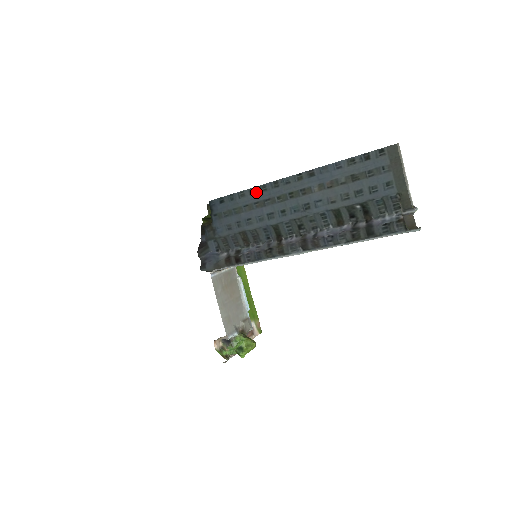
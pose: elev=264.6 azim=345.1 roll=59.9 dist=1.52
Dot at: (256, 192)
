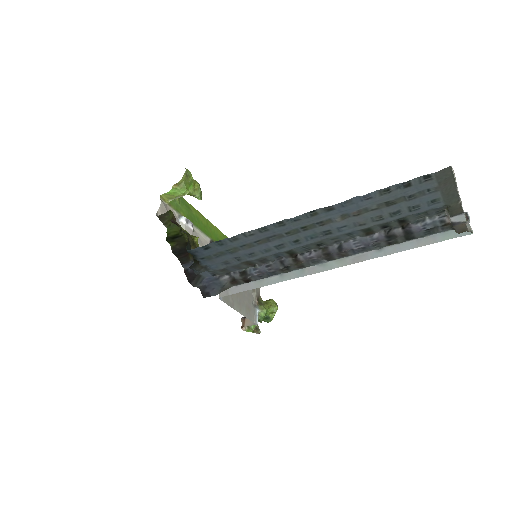
Dot at: (254, 234)
